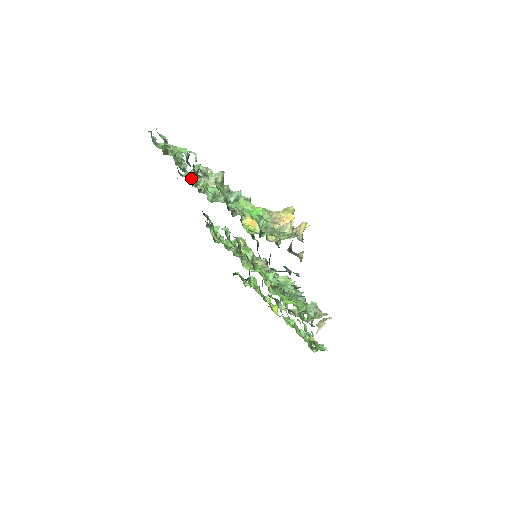
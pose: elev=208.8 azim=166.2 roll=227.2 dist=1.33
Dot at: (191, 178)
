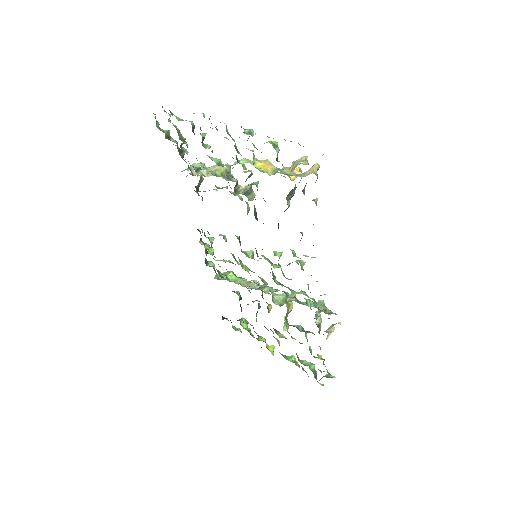
Dot at: occluded
